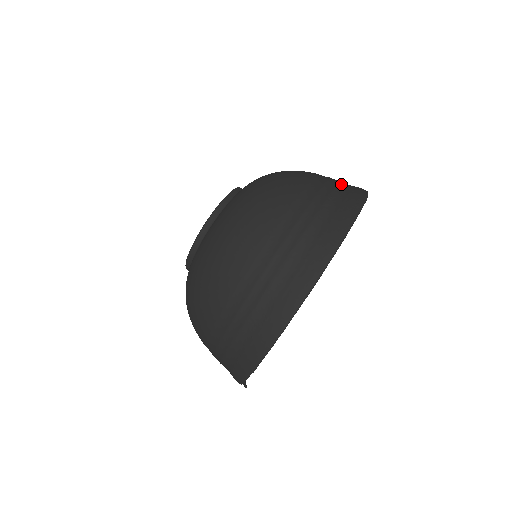
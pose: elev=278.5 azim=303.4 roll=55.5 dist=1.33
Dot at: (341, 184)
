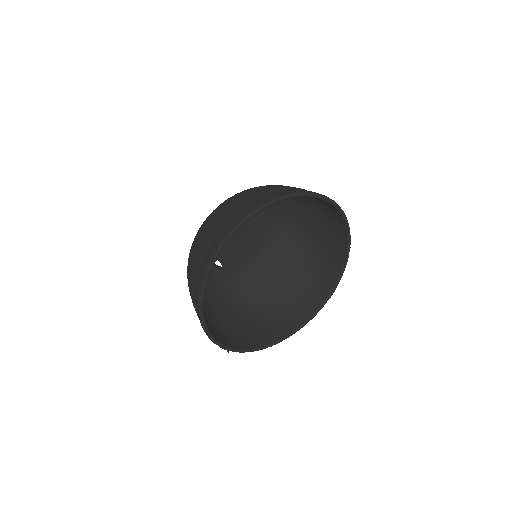
Dot at: (333, 251)
